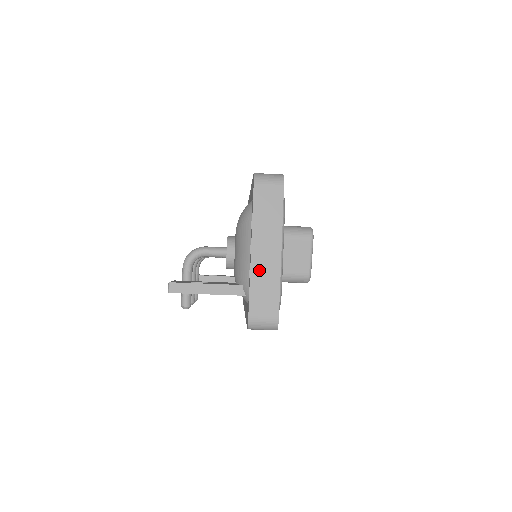
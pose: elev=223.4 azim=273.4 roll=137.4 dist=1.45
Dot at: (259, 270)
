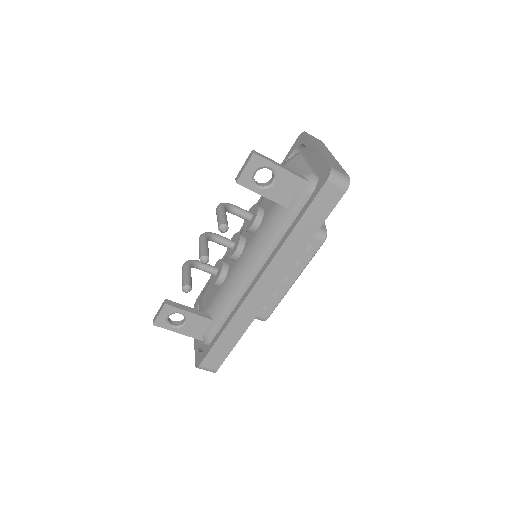
Dot at: (326, 155)
